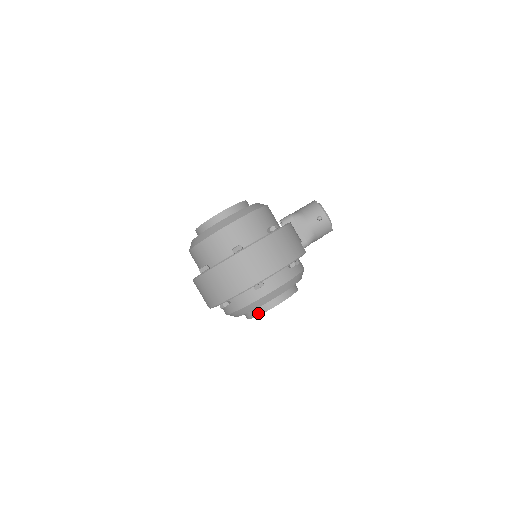
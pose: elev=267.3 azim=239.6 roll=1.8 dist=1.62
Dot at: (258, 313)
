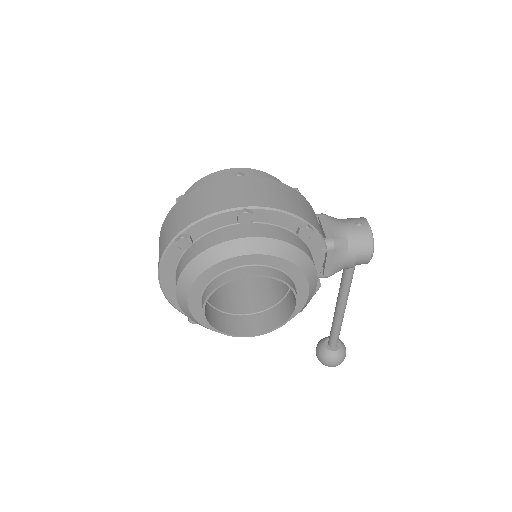
Dot at: (224, 280)
